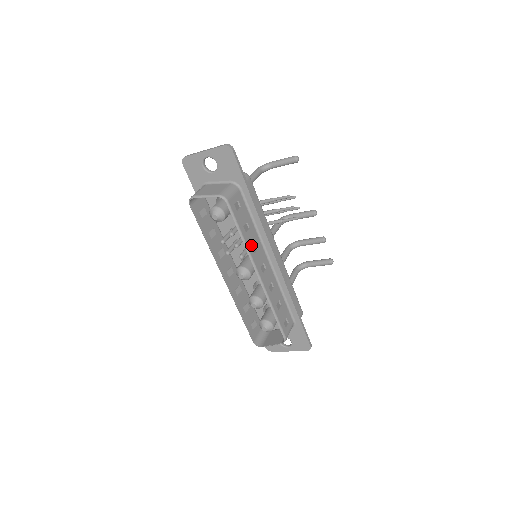
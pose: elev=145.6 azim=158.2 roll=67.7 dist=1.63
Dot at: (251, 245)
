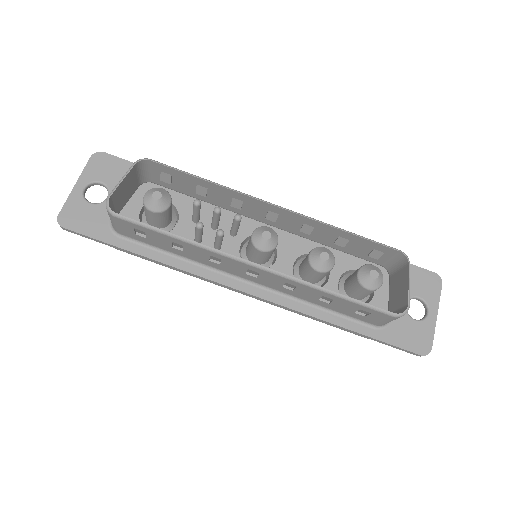
Dot at: (229, 194)
